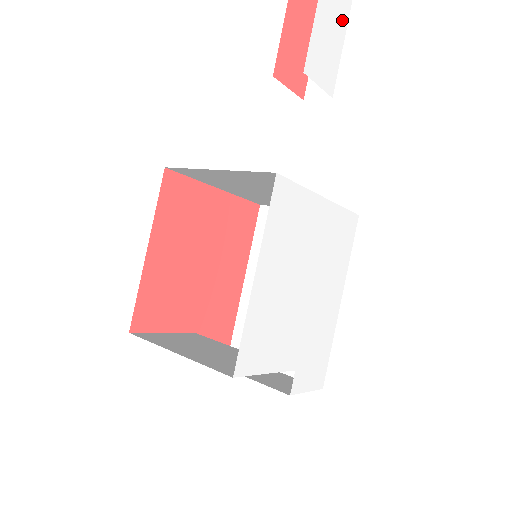
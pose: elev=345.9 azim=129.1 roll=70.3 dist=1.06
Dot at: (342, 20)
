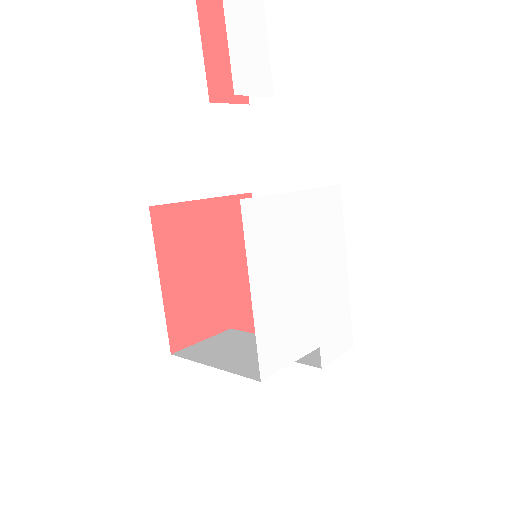
Dot at: (258, 17)
